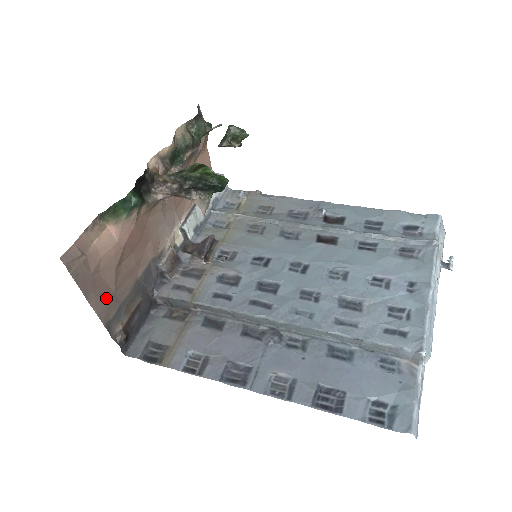
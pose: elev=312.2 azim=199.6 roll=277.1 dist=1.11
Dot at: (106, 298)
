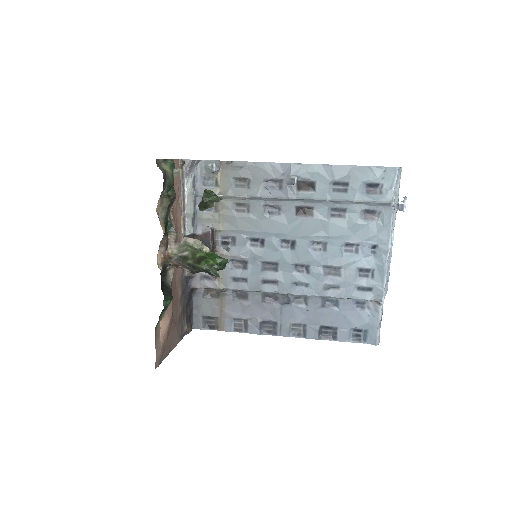
Dot at: (175, 334)
